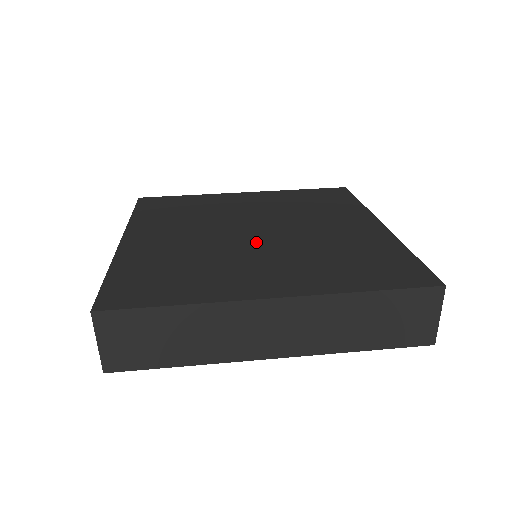
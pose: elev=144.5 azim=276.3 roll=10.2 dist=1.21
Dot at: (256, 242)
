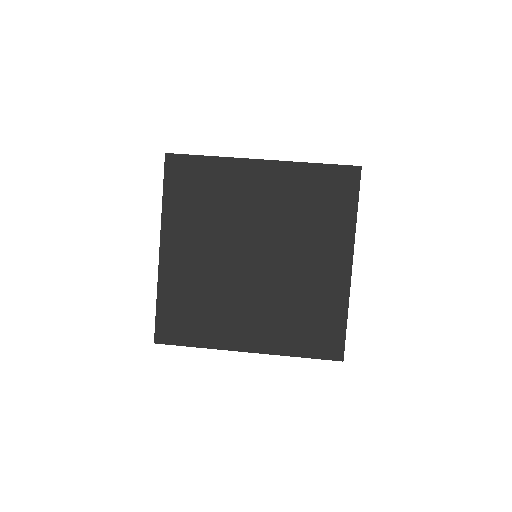
Dot at: (251, 278)
